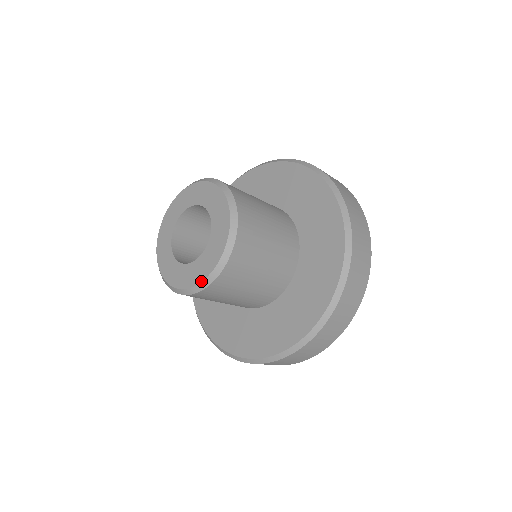
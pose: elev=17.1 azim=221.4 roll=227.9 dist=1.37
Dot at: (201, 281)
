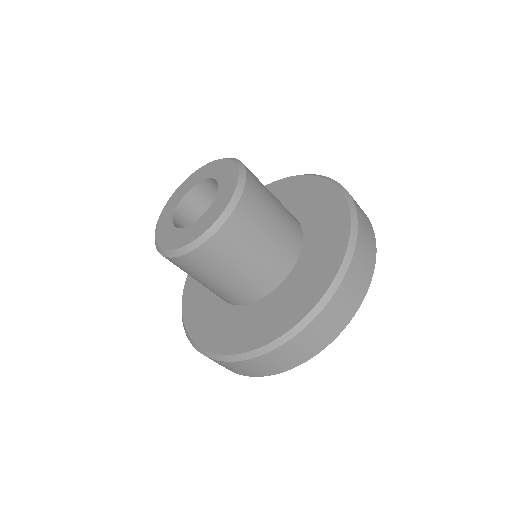
Dot at: (235, 187)
